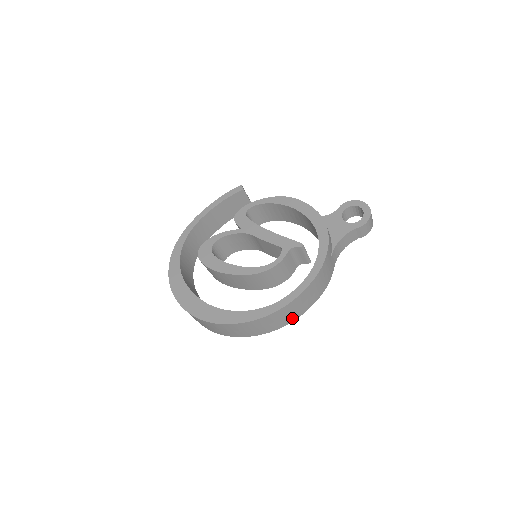
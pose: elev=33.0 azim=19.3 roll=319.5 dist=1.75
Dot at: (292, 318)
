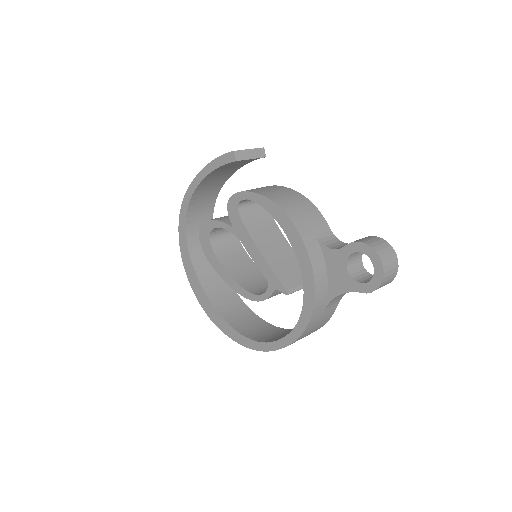
Dot at: occluded
